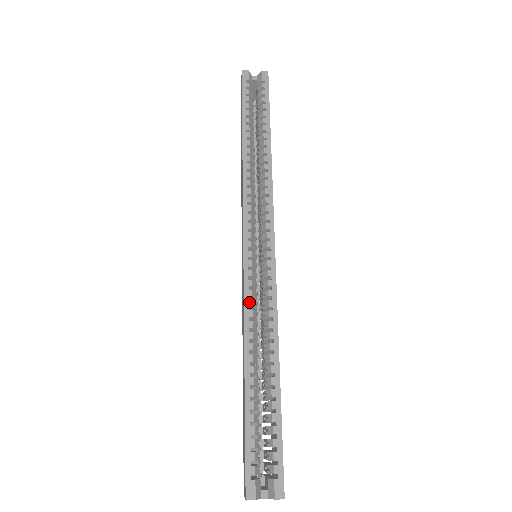
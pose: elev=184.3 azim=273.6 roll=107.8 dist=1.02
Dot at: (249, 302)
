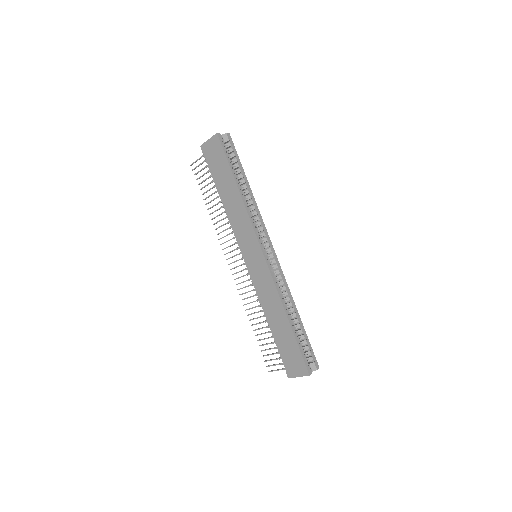
Dot at: (277, 284)
